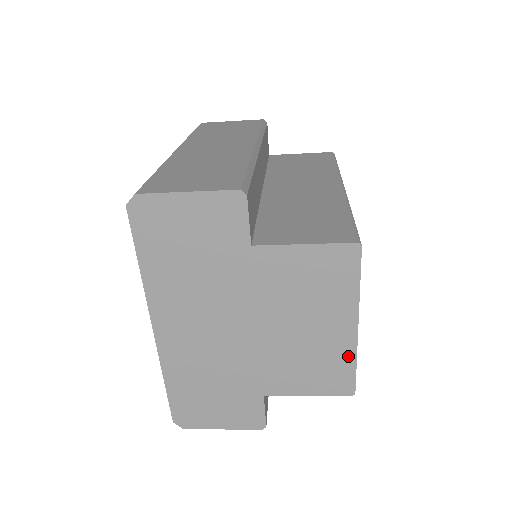
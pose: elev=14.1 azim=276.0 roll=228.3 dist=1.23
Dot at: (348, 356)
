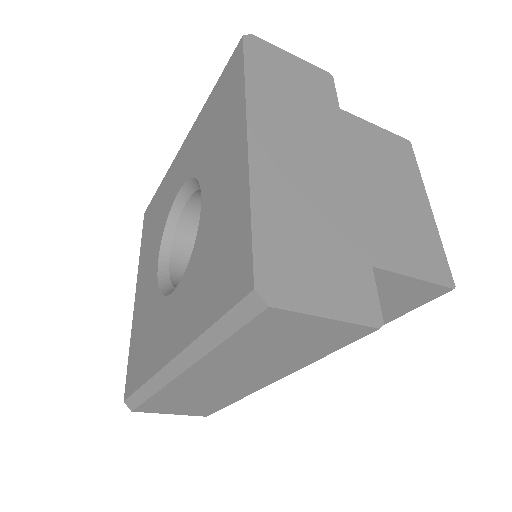
Dot at: (434, 236)
